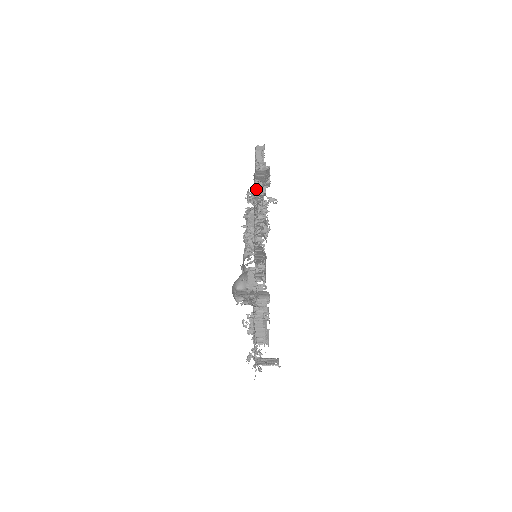
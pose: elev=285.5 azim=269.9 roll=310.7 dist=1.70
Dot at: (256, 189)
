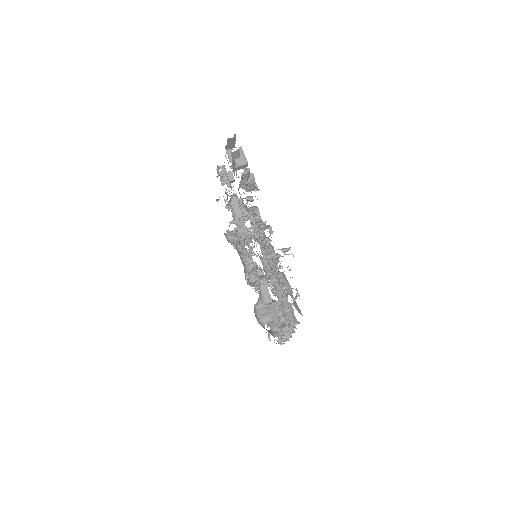
Dot at: occluded
